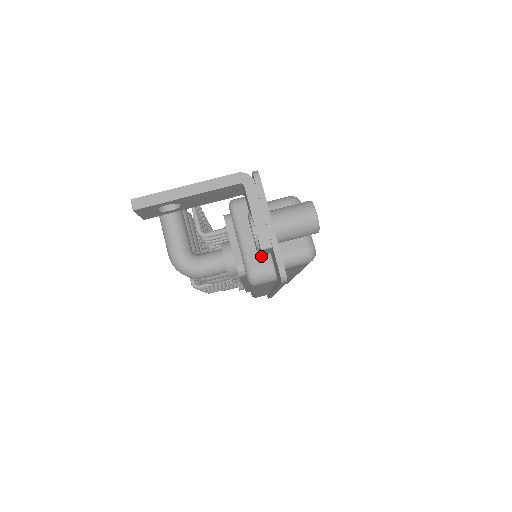
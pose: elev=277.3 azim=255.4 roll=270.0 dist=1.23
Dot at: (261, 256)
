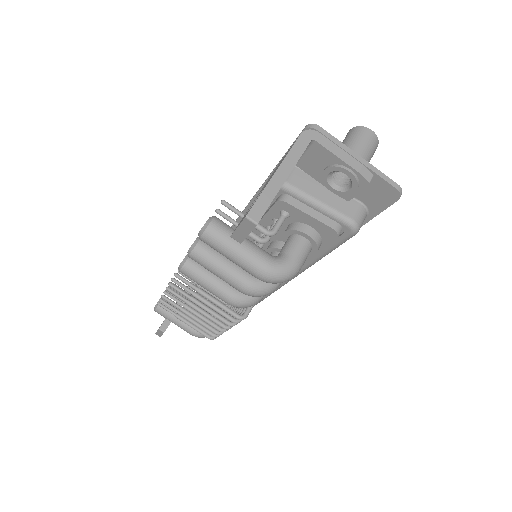
Dot at: (346, 203)
